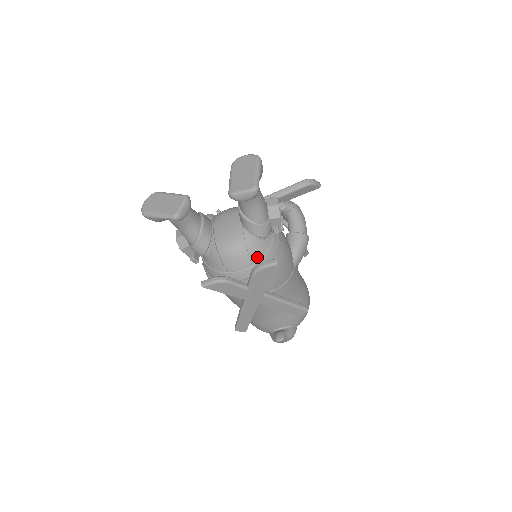
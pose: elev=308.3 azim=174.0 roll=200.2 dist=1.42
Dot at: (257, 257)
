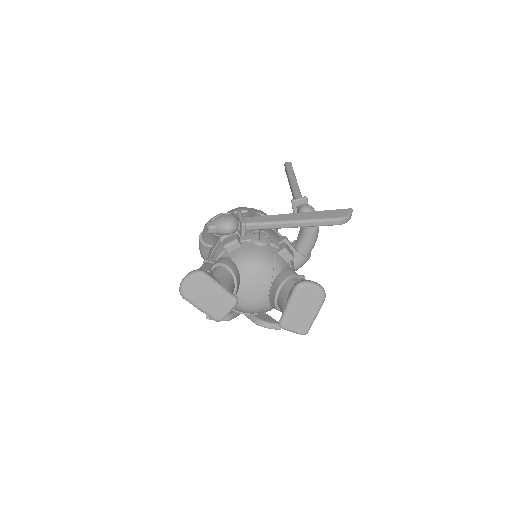
Dot at: (265, 312)
